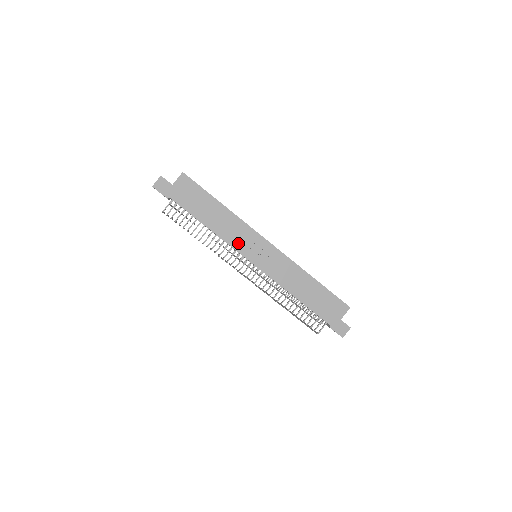
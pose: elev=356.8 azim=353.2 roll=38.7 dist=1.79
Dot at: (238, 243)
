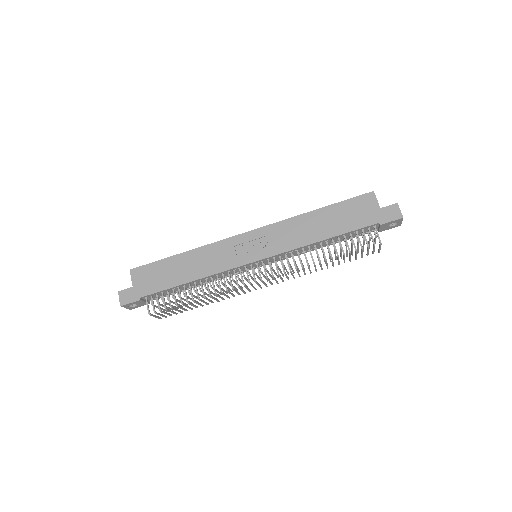
Dot at: (227, 262)
